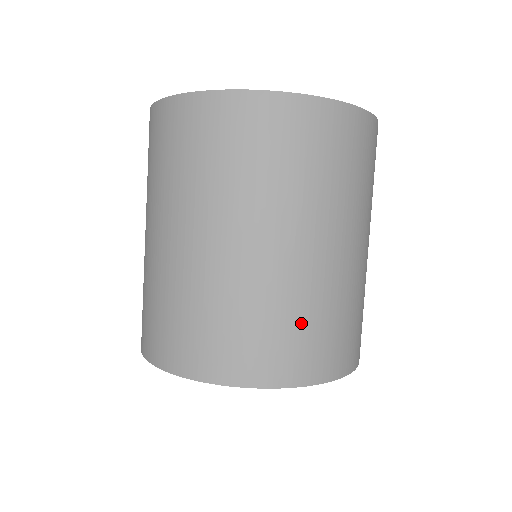
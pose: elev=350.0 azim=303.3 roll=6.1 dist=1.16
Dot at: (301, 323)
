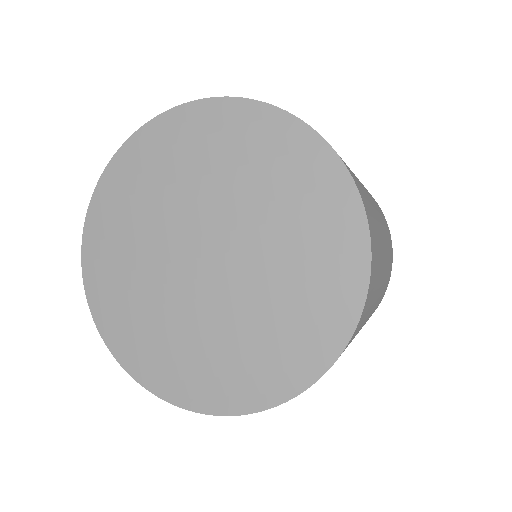
Dot at: occluded
